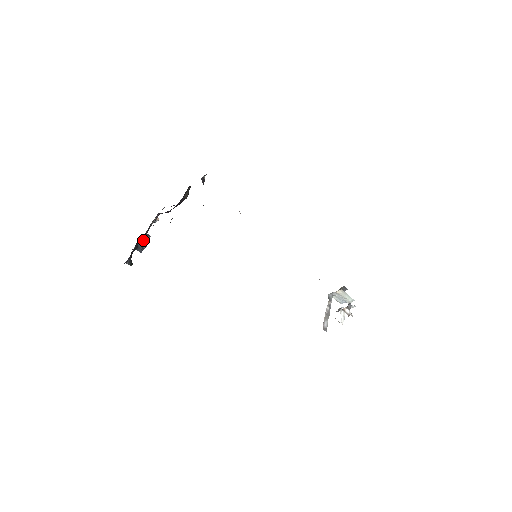
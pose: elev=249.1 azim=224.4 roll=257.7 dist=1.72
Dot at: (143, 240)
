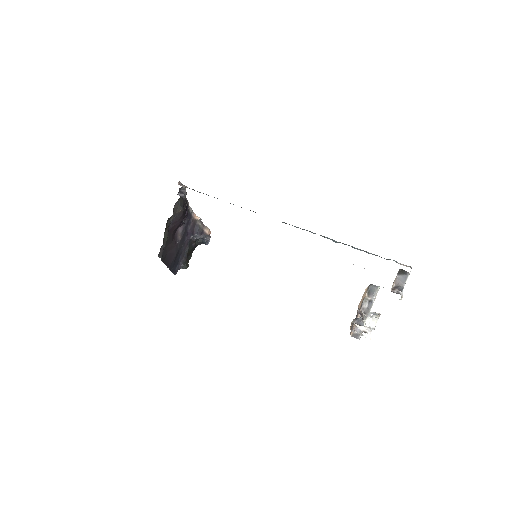
Dot at: occluded
